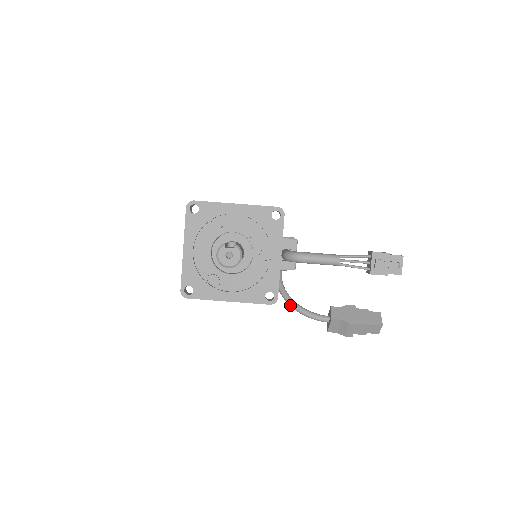
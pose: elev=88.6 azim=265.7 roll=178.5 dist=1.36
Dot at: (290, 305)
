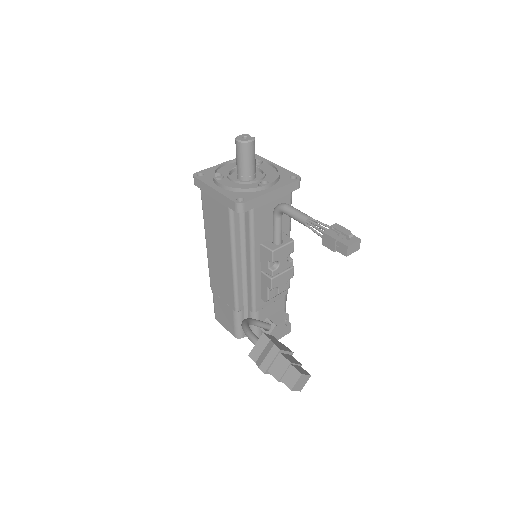
Dot at: (242, 323)
